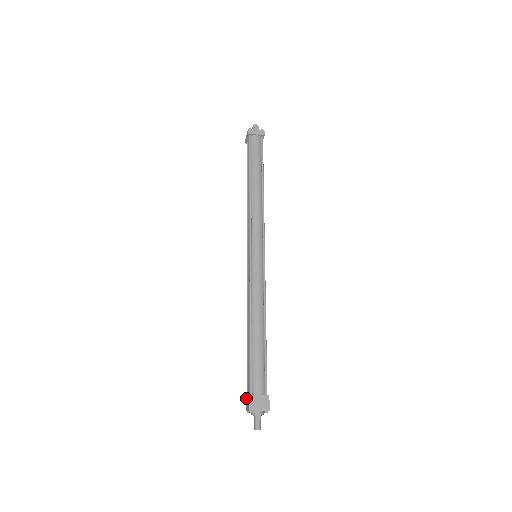
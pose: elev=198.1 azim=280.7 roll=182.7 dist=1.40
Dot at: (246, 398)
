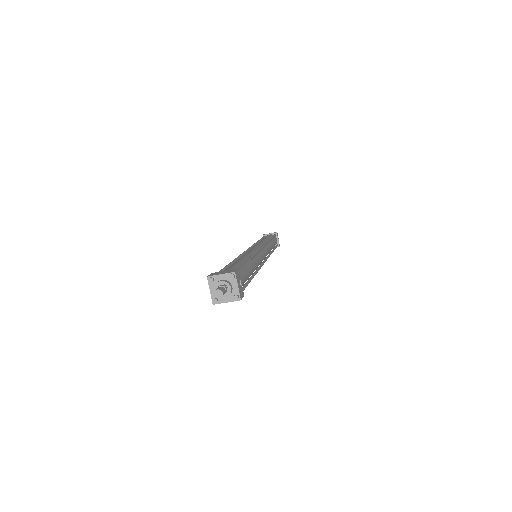
Dot at: occluded
